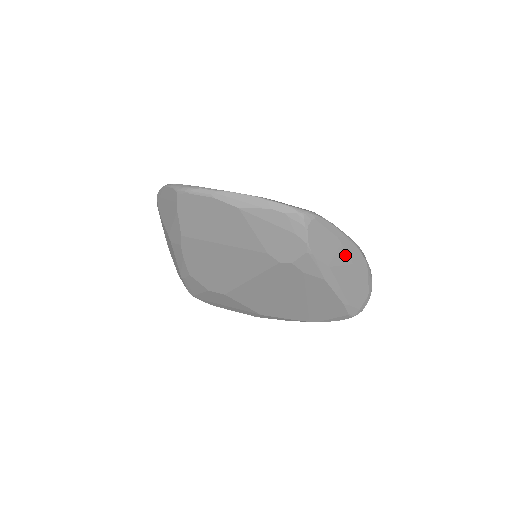
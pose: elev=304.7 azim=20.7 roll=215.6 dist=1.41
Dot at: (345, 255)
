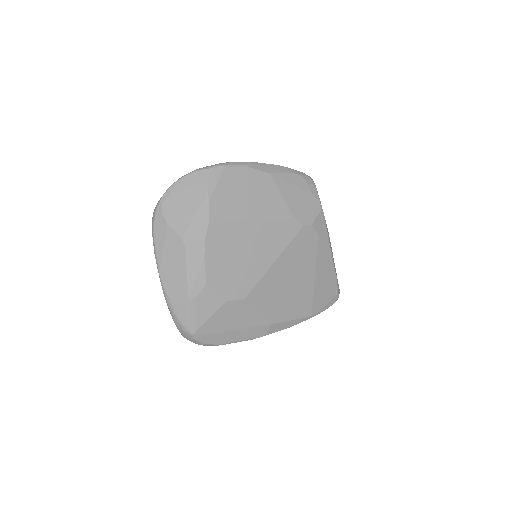
Dot at: occluded
